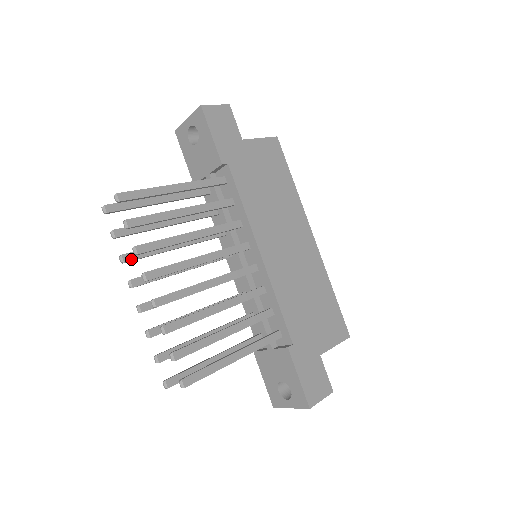
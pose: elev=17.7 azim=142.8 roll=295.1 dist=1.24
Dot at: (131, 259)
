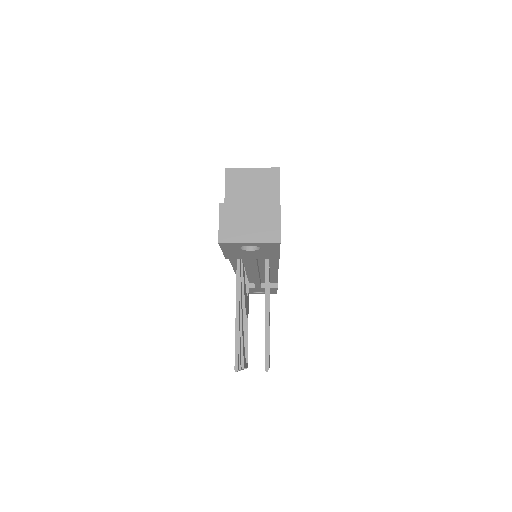
Dot at: occluded
